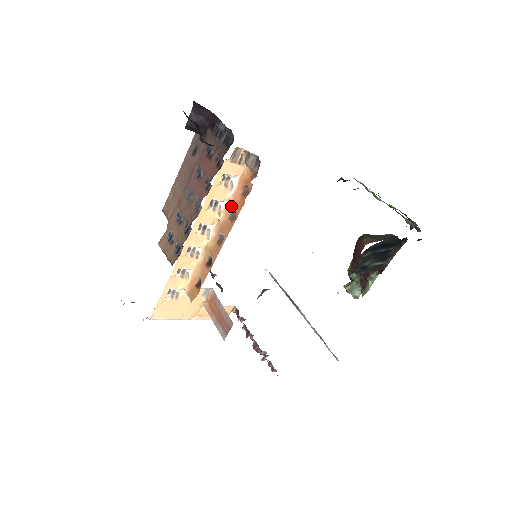
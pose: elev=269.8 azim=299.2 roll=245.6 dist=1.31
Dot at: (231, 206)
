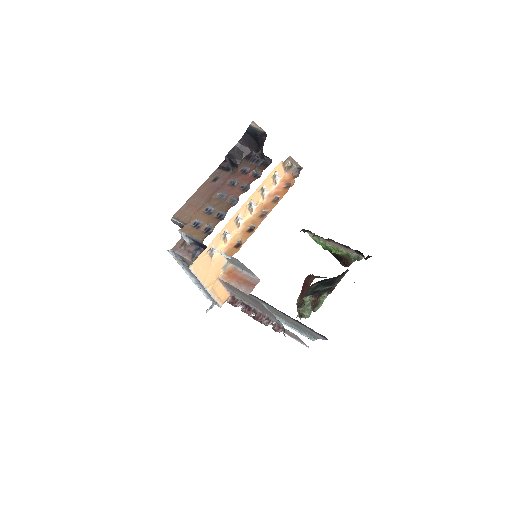
Dot at: (274, 194)
